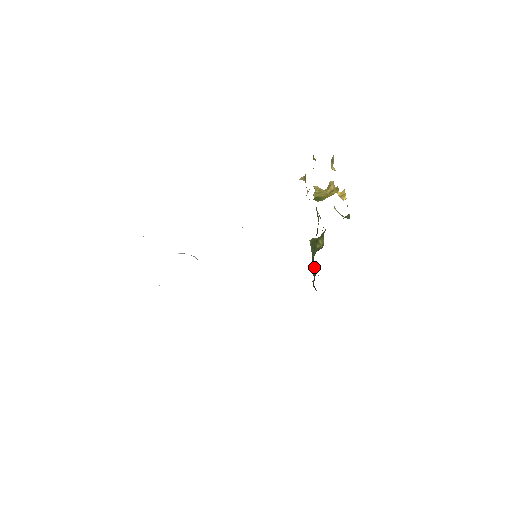
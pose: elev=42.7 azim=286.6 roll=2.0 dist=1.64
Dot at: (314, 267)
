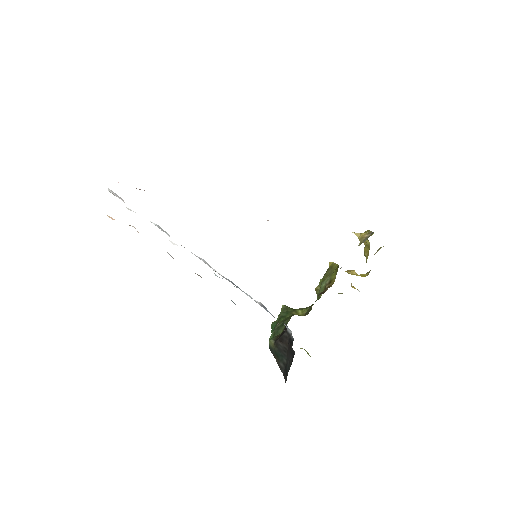
Dot at: occluded
